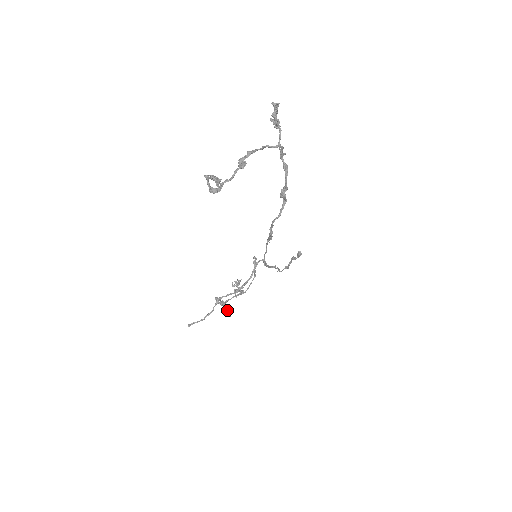
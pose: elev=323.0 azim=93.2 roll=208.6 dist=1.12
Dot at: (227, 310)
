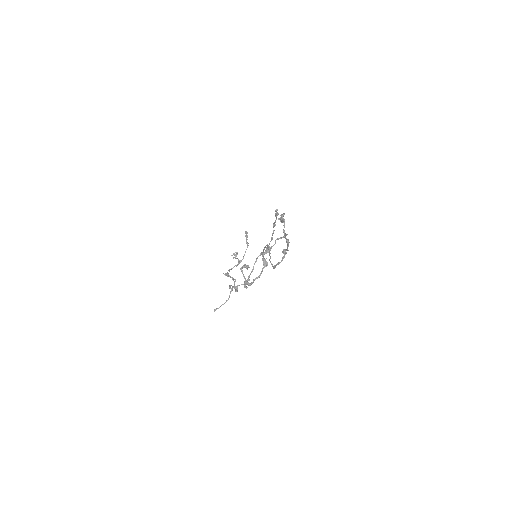
Dot at: occluded
